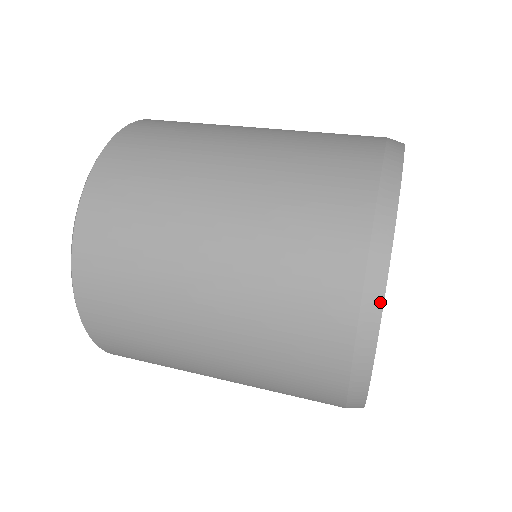
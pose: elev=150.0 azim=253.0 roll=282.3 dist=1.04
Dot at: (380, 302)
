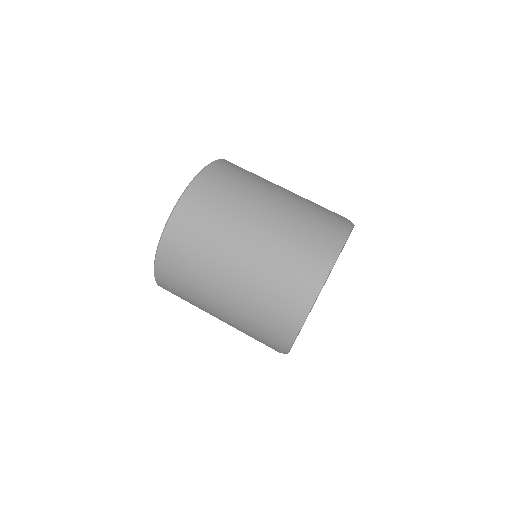
Dot at: (311, 304)
